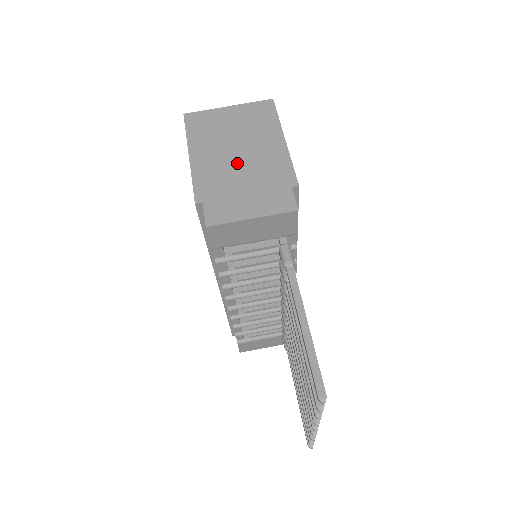
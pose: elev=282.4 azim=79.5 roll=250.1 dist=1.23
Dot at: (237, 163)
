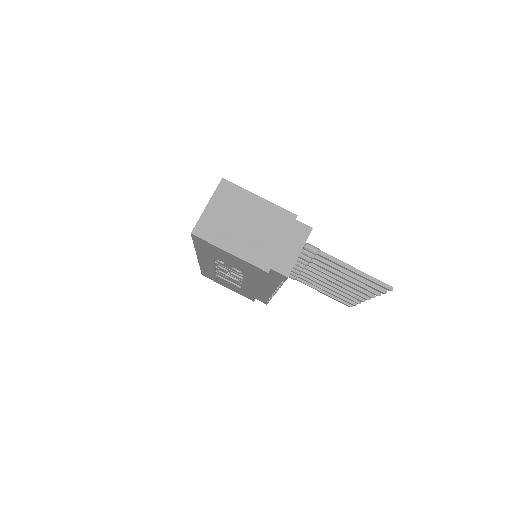
Dot at: (257, 233)
